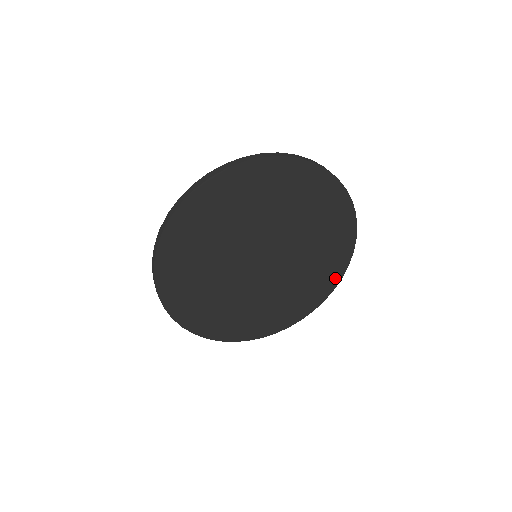
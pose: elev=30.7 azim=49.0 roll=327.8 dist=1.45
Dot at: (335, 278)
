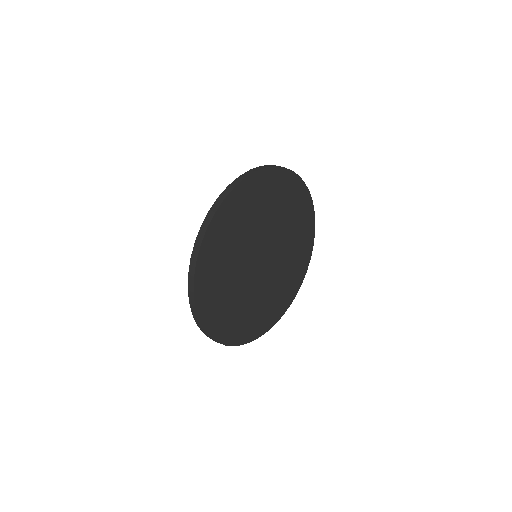
Dot at: (275, 318)
